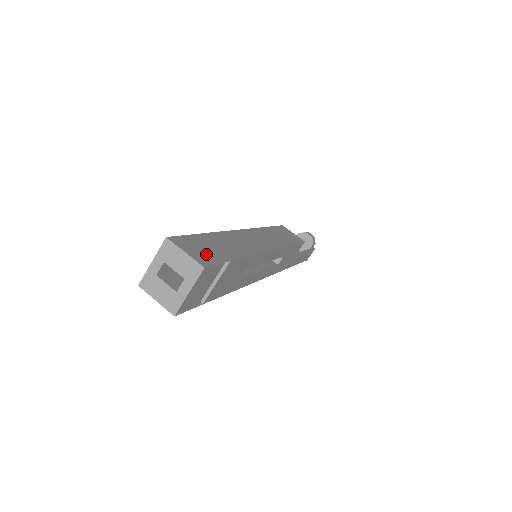
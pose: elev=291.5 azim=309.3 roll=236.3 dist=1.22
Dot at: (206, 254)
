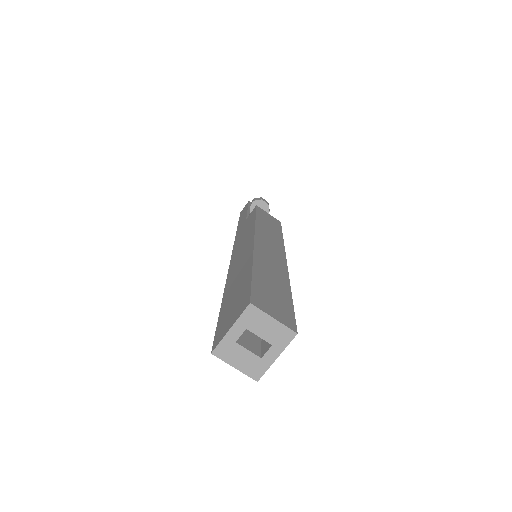
Dot at: (280, 308)
